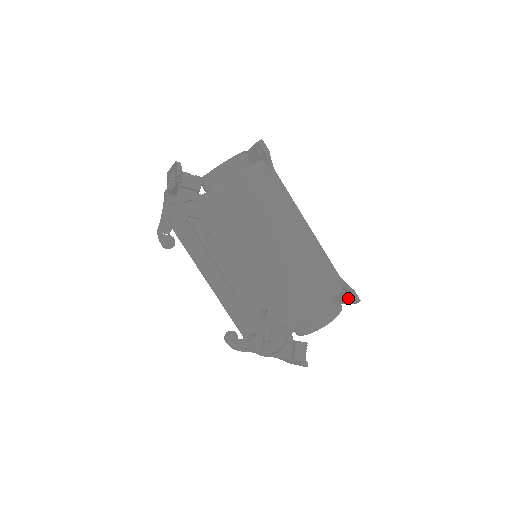
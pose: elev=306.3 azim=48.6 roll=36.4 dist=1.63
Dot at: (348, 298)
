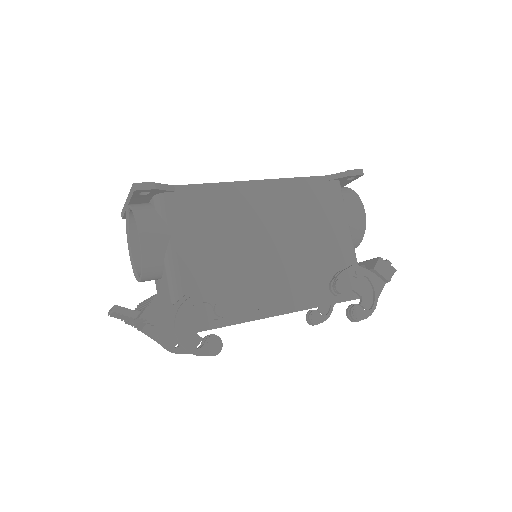
Dot at: (349, 179)
